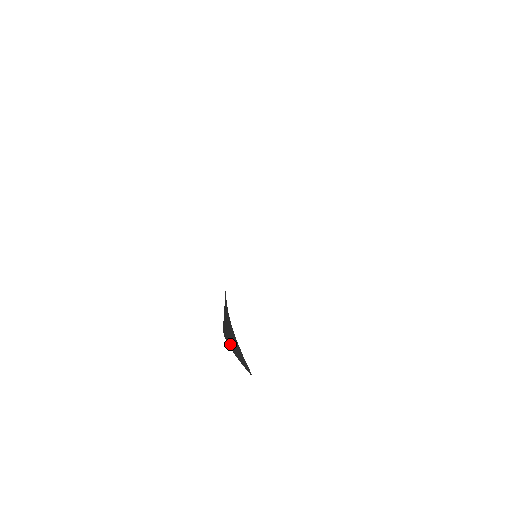
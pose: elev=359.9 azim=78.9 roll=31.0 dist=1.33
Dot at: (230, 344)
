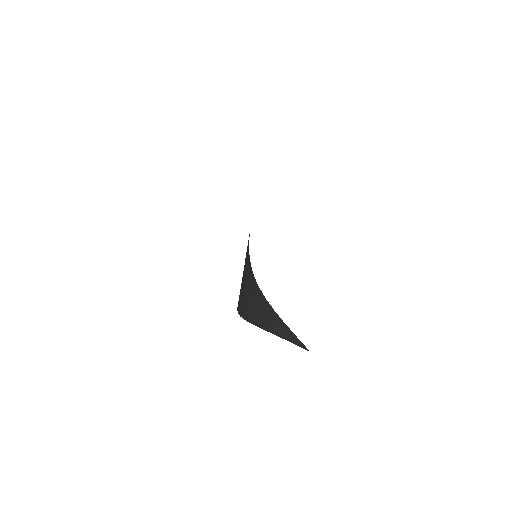
Dot at: (272, 330)
